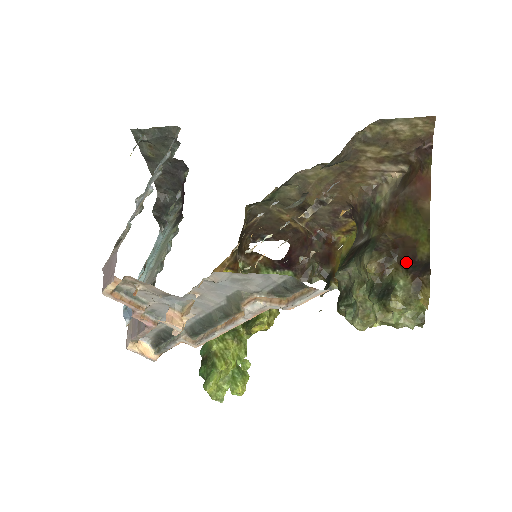
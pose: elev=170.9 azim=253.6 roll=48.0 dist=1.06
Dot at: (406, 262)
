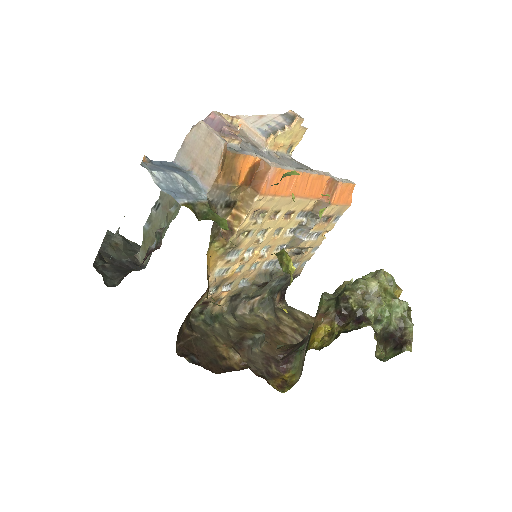
Dot at: occluded
